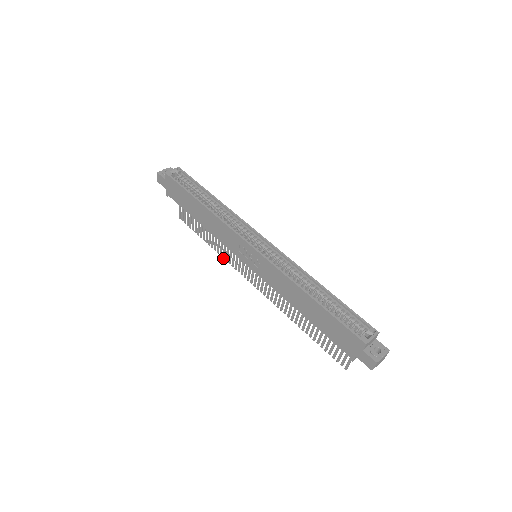
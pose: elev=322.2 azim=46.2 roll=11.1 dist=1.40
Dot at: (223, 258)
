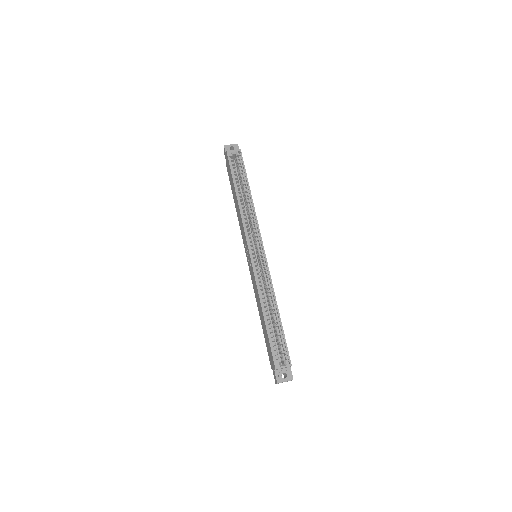
Dot at: occluded
